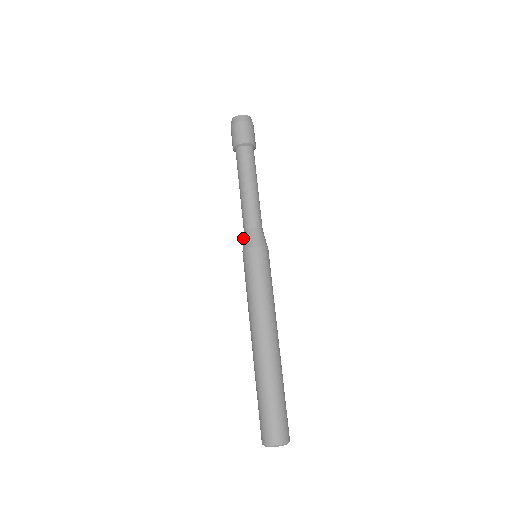
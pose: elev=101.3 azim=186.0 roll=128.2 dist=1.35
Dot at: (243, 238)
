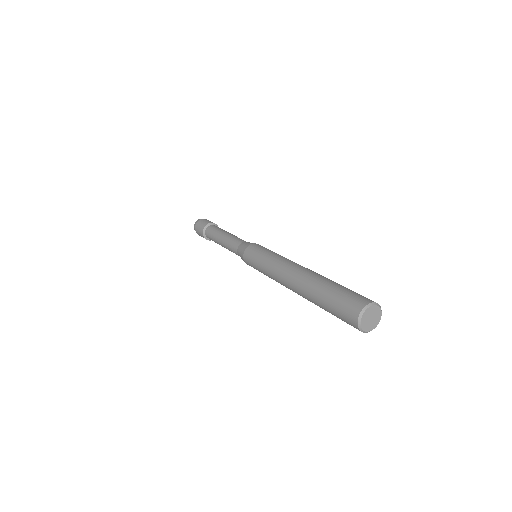
Dot at: occluded
